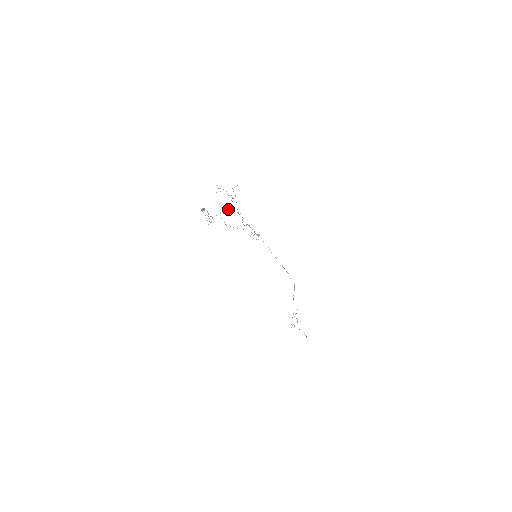
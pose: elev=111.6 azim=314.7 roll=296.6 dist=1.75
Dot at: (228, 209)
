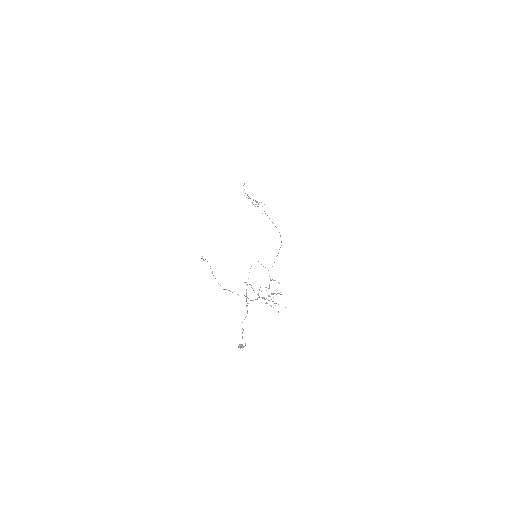
Dot at: (257, 299)
